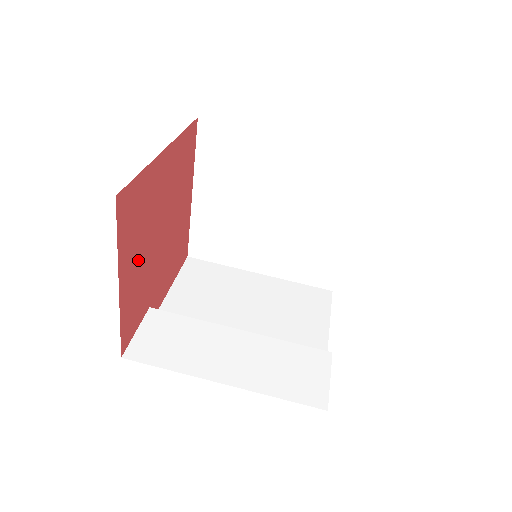
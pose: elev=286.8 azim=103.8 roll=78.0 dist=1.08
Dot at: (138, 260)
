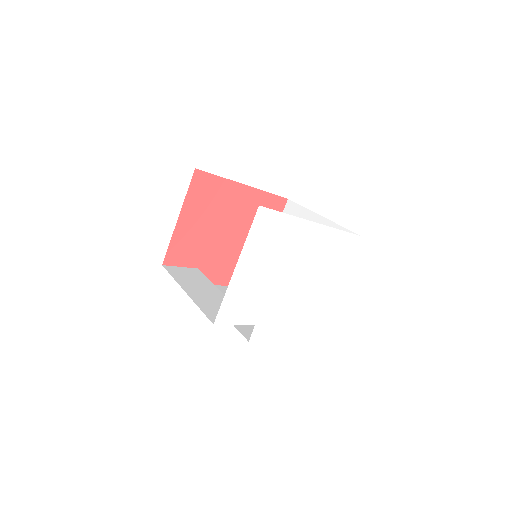
Dot at: (199, 223)
